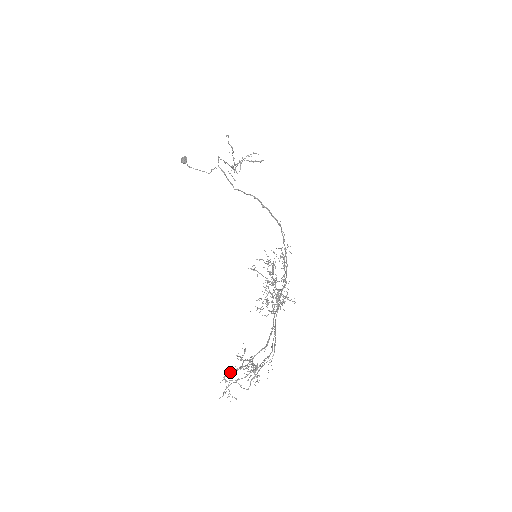
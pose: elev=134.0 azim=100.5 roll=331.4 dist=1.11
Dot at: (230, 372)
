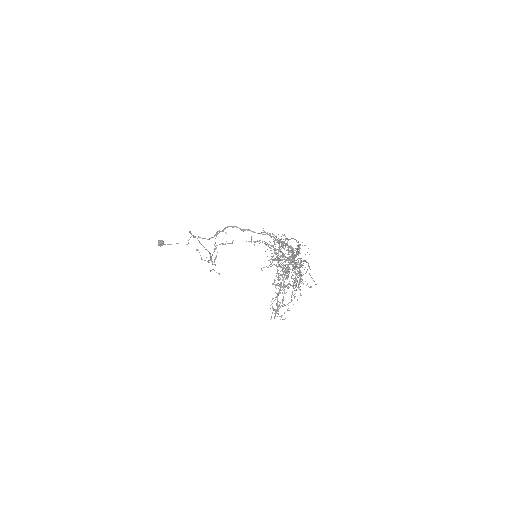
Dot at: (275, 299)
